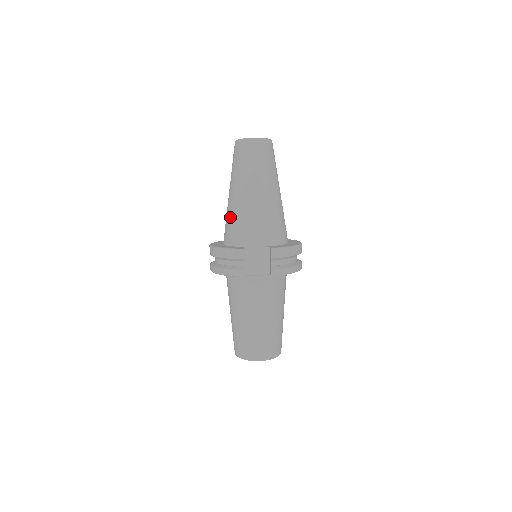
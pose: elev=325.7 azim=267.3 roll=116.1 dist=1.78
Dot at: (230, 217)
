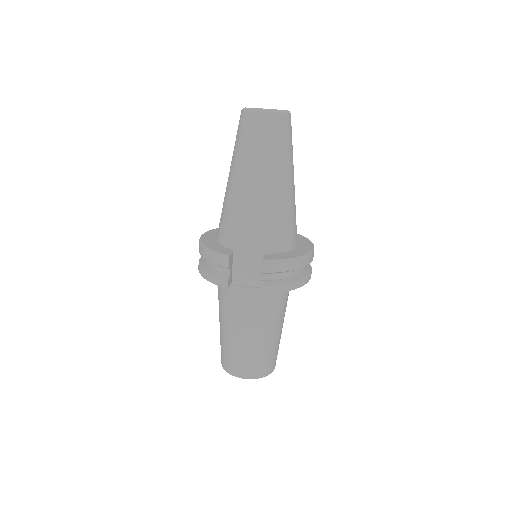
Dot at: (224, 208)
